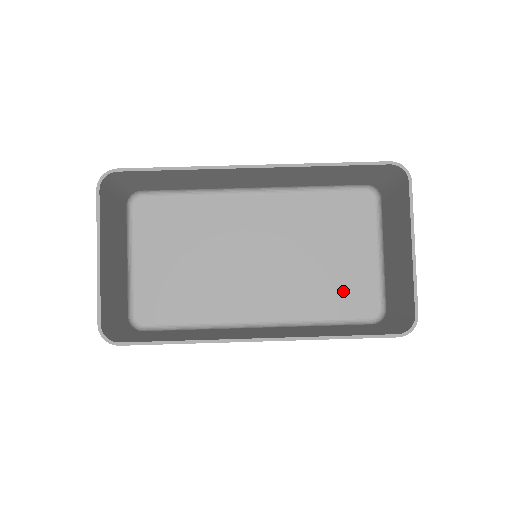
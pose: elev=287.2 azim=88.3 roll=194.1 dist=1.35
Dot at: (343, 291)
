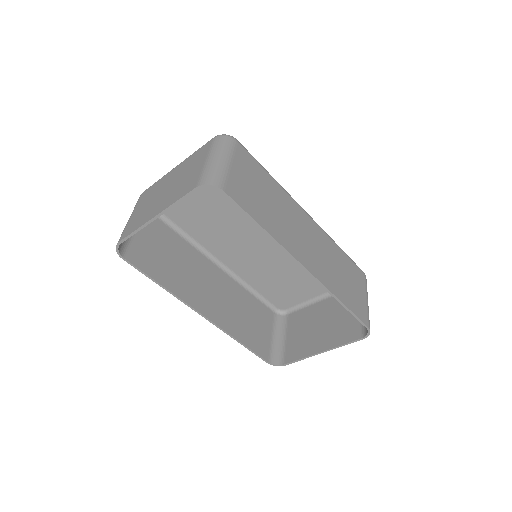
Dot at: (281, 290)
